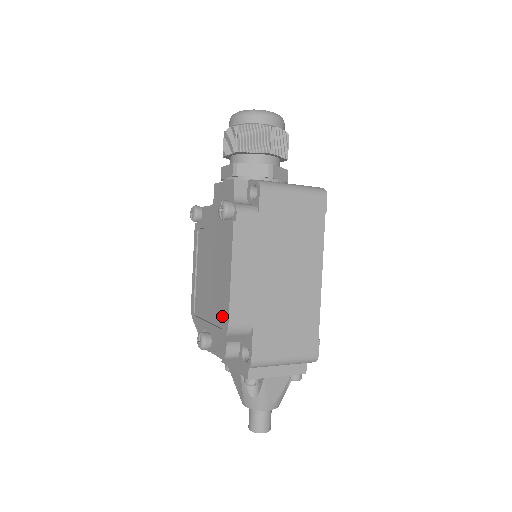
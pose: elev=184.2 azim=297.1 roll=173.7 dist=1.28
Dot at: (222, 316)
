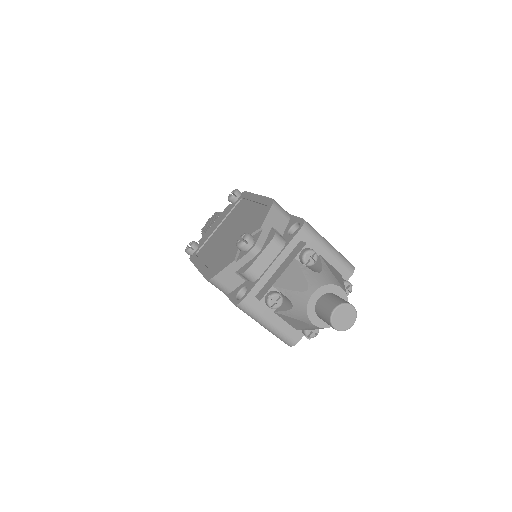
Dot at: (260, 213)
